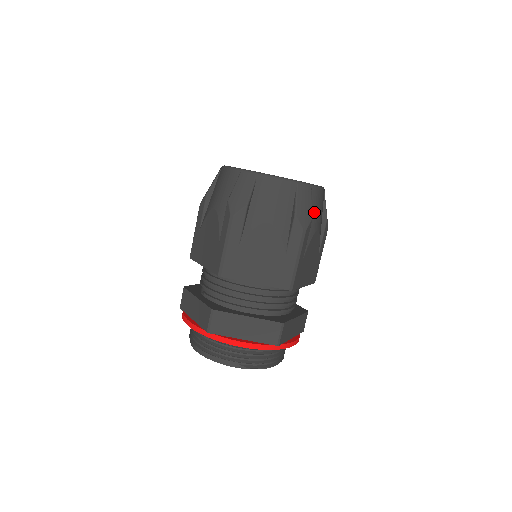
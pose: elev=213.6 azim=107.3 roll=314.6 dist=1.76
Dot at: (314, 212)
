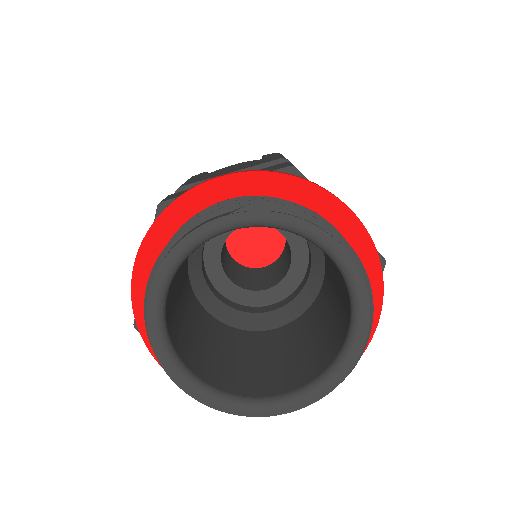
Dot at: occluded
